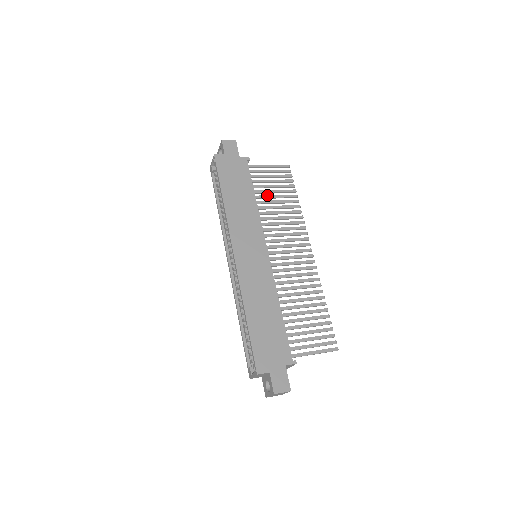
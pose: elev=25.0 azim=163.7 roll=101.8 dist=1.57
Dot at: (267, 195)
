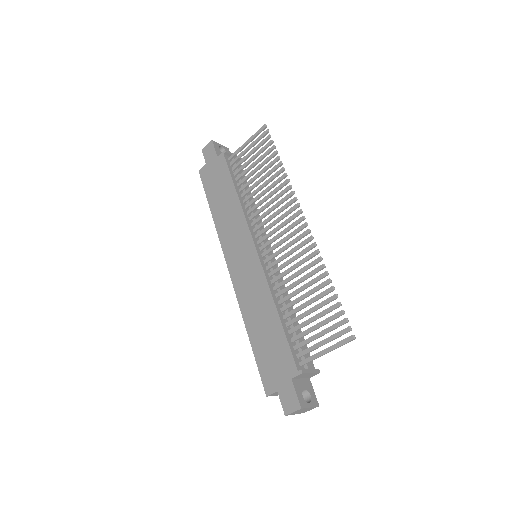
Dot at: (250, 179)
